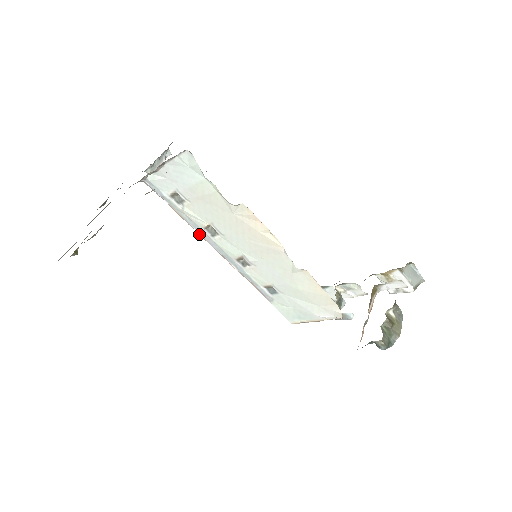
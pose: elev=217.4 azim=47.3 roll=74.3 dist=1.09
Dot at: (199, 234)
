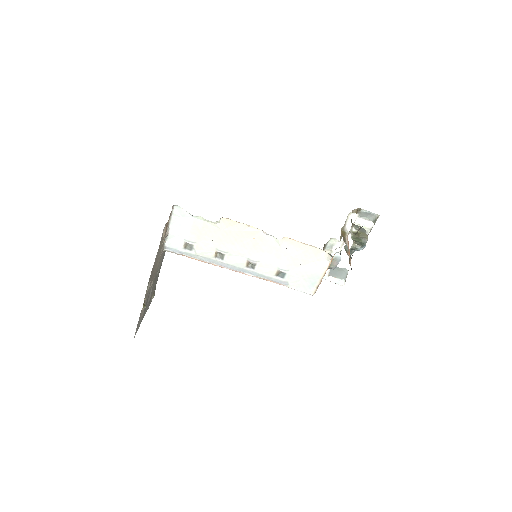
Dot at: (215, 265)
